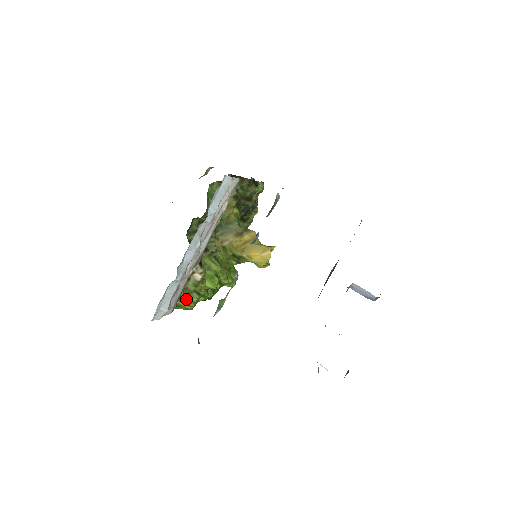
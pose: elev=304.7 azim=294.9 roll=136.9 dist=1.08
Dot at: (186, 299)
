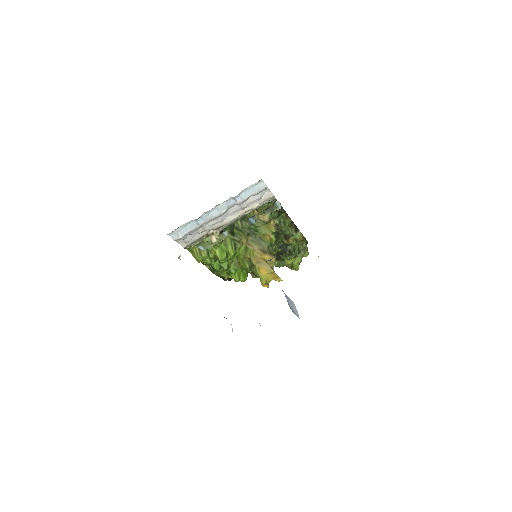
Dot at: (199, 249)
